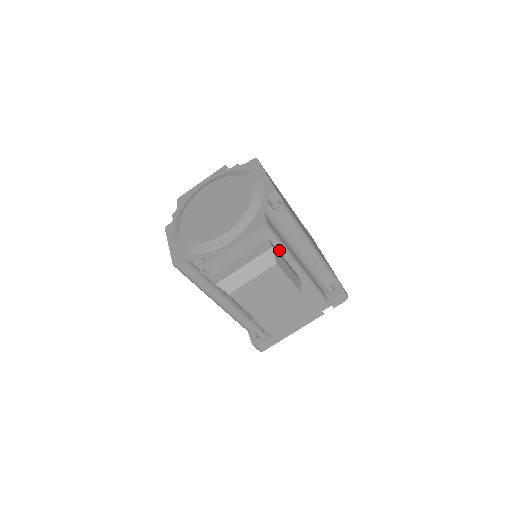
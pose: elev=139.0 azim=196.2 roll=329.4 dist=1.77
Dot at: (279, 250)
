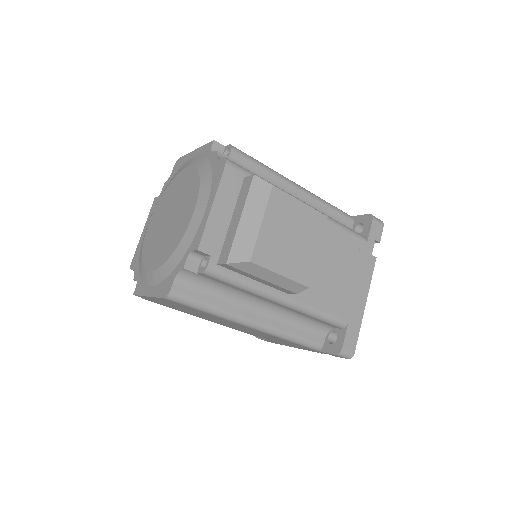
Dot at: occluded
